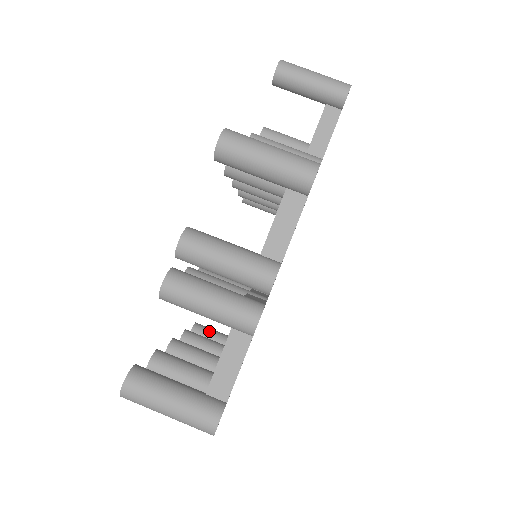
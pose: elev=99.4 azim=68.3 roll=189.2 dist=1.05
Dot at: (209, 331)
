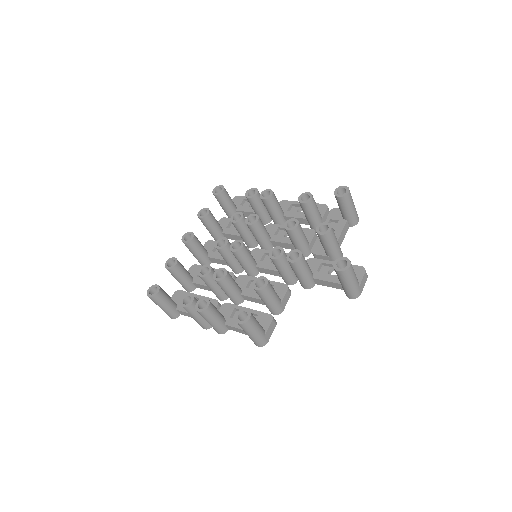
Dot at: (225, 201)
